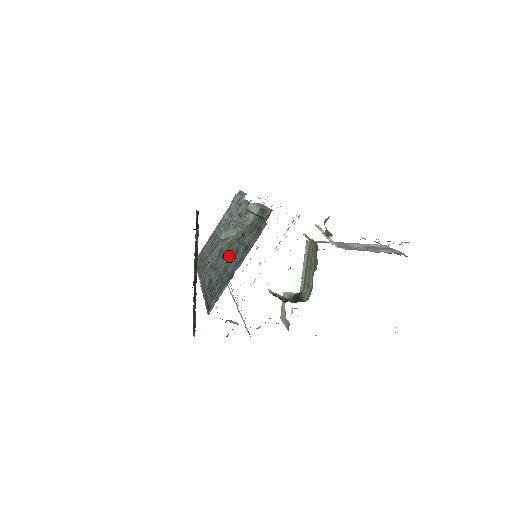
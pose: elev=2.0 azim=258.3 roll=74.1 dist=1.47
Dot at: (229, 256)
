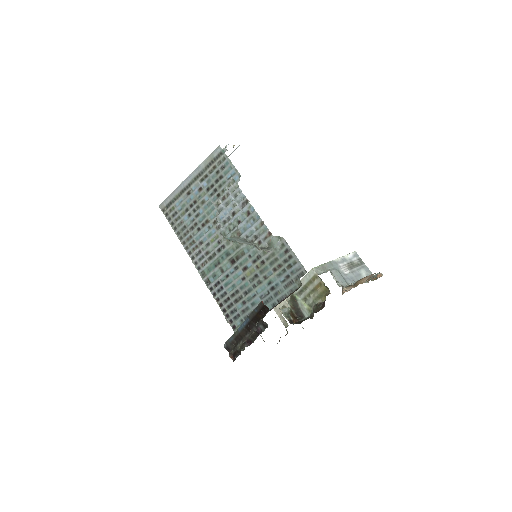
Dot at: (244, 274)
